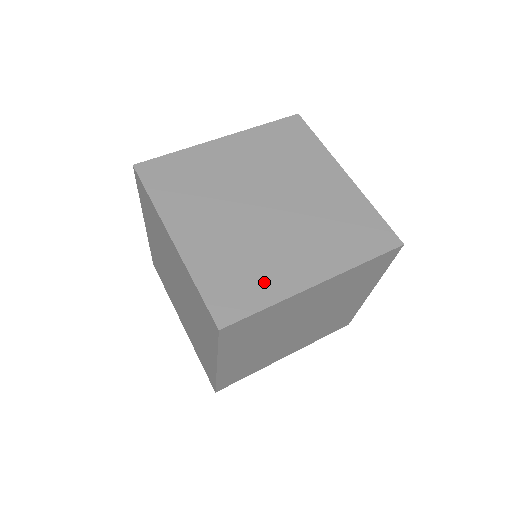
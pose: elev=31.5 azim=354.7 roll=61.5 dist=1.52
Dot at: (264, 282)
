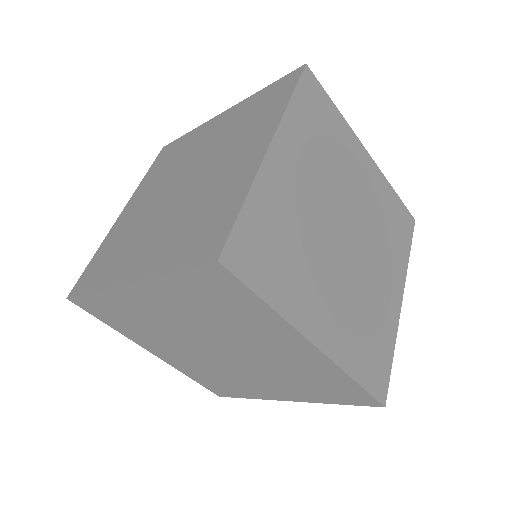
Dot at: (111, 267)
